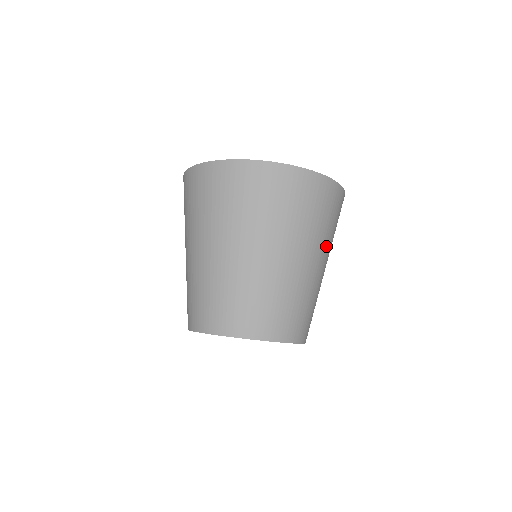
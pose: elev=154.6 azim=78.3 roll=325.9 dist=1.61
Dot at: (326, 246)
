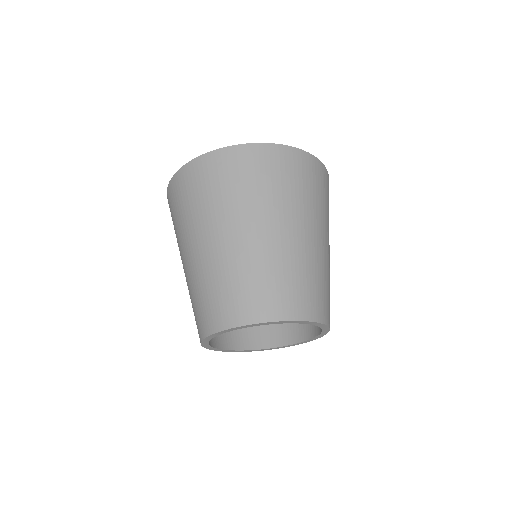
Dot at: (291, 209)
